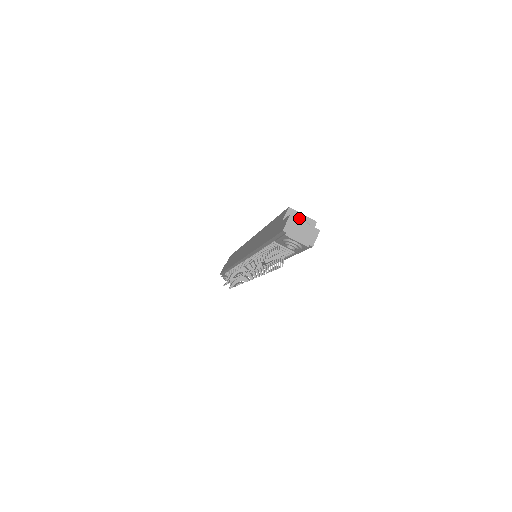
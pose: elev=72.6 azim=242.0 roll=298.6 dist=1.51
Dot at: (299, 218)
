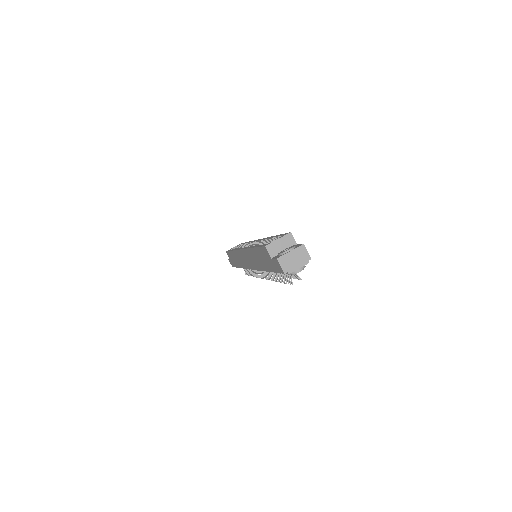
Dot at: (278, 244)
